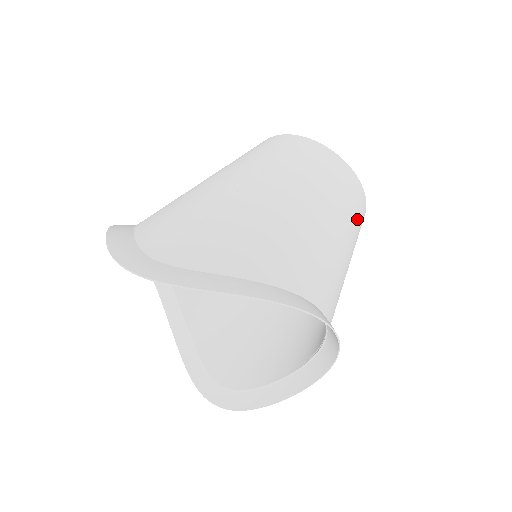
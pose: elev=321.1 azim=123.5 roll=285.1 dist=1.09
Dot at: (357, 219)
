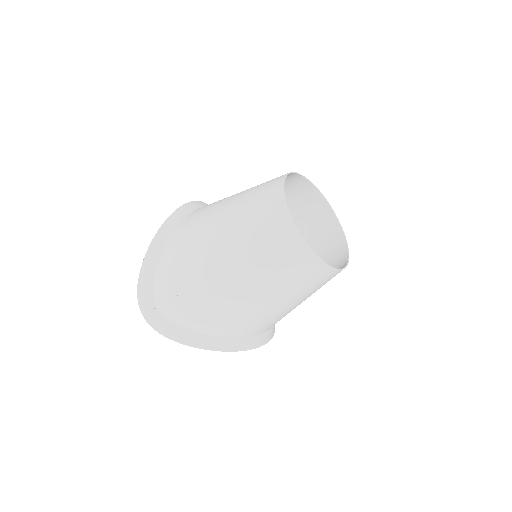
Dot at: (320, 285)
